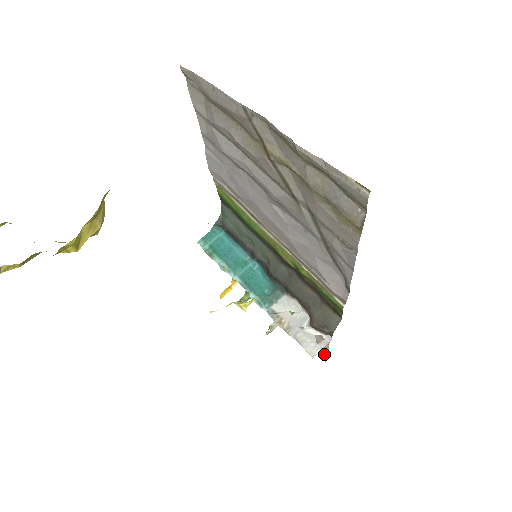
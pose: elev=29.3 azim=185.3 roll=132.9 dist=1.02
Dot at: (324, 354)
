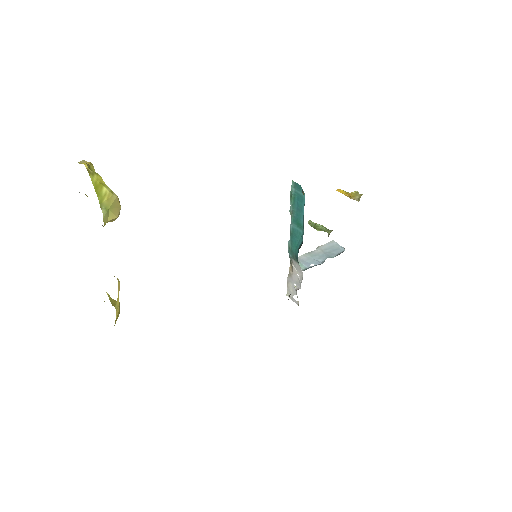
Dot at: occluded
